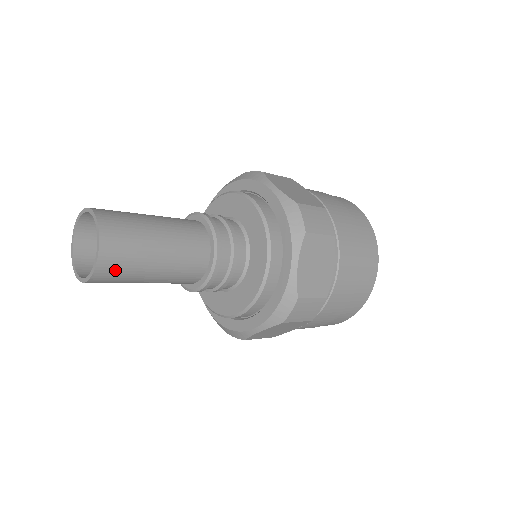
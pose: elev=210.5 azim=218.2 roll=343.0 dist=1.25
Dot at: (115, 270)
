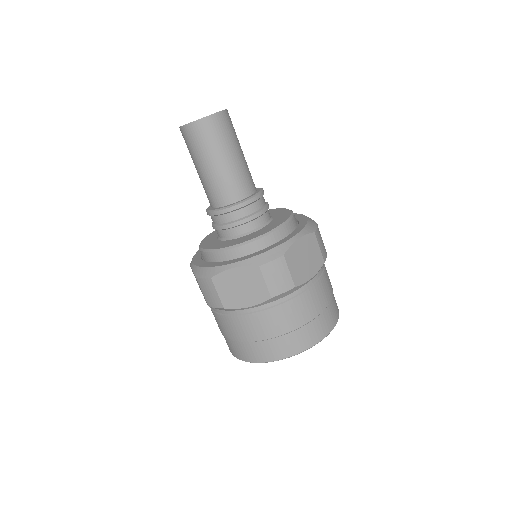
Dot at: (211, 131)
